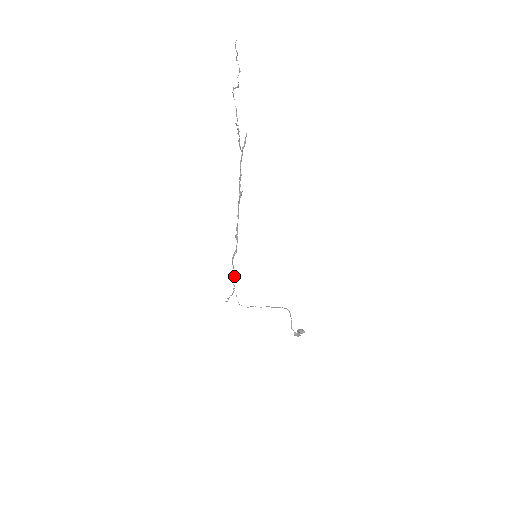
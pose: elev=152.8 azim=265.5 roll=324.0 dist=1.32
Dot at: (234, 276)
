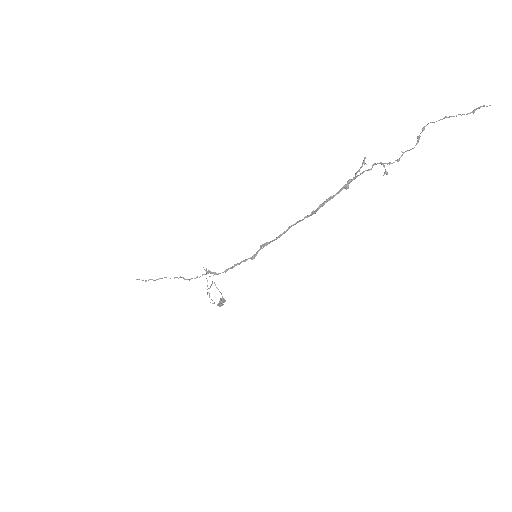
Dot at: (215, 274)
